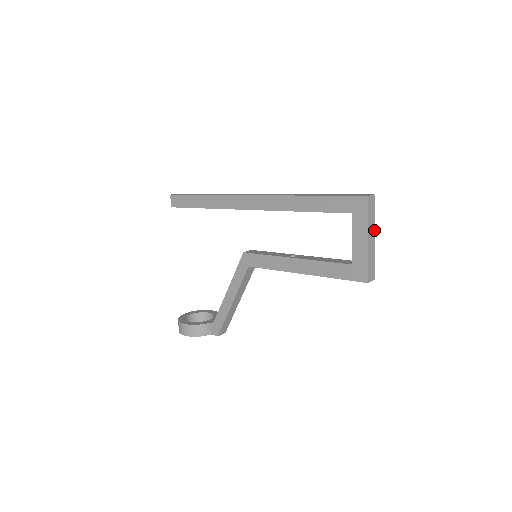
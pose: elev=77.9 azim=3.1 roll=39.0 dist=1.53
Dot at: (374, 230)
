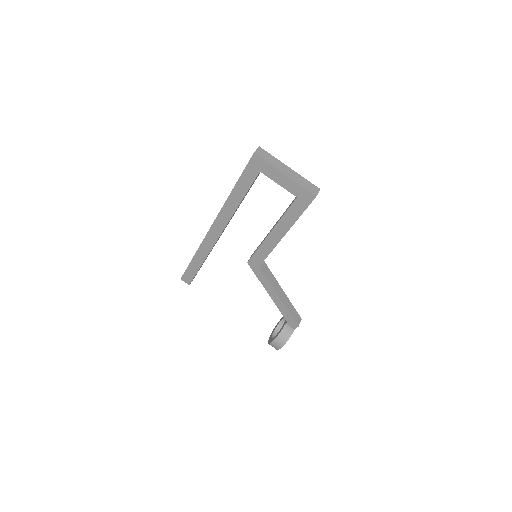
Dot at: (284, 165)
